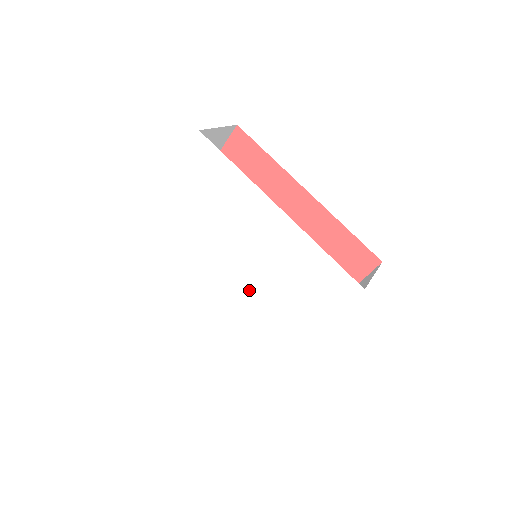
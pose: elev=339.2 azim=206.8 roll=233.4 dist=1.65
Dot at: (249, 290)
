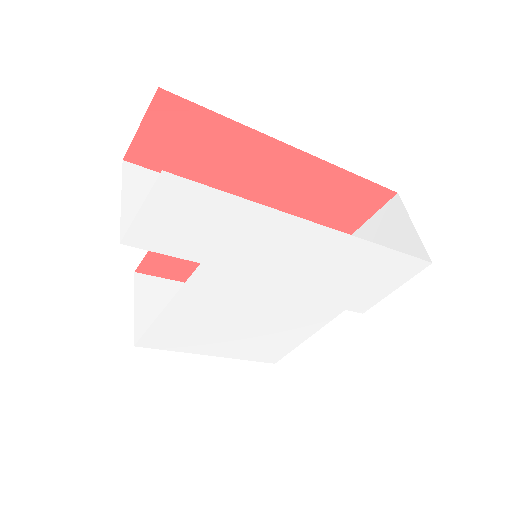
Dot at: (280, 308)
